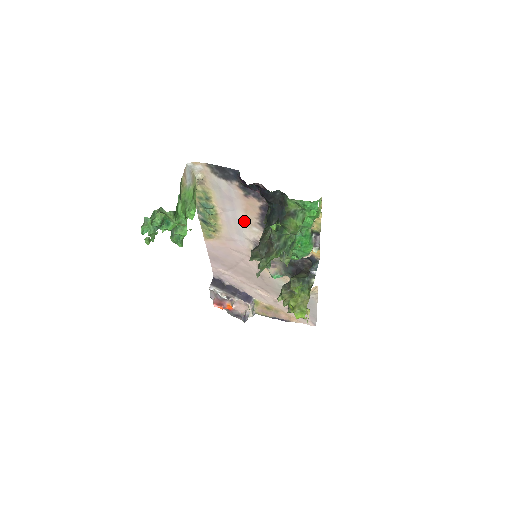
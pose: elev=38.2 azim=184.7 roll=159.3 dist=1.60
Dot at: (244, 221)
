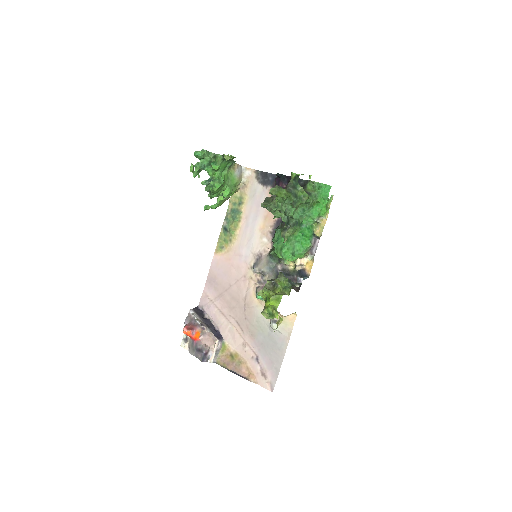
Dot at: (259, 230)
